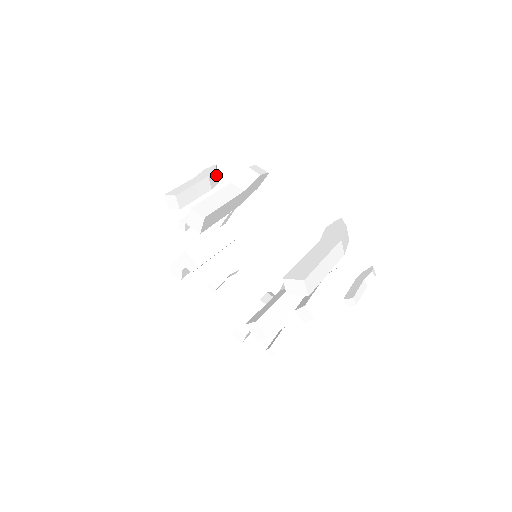
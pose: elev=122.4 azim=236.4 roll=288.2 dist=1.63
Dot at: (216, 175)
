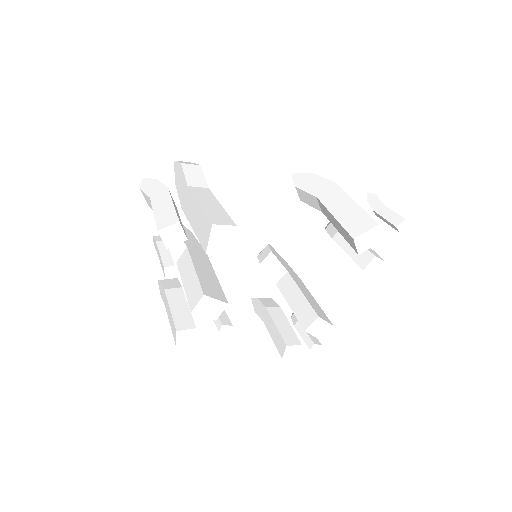
Dot at: occluded
